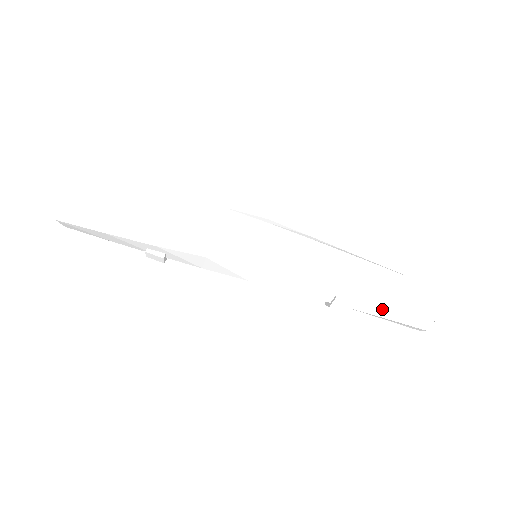
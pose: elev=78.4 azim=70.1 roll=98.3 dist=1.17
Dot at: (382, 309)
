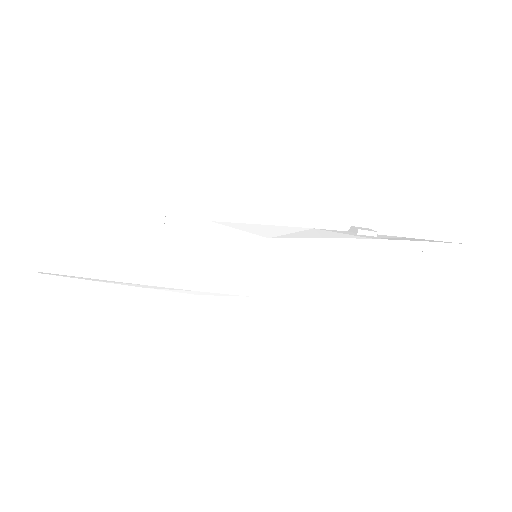
Dot at: occluded
